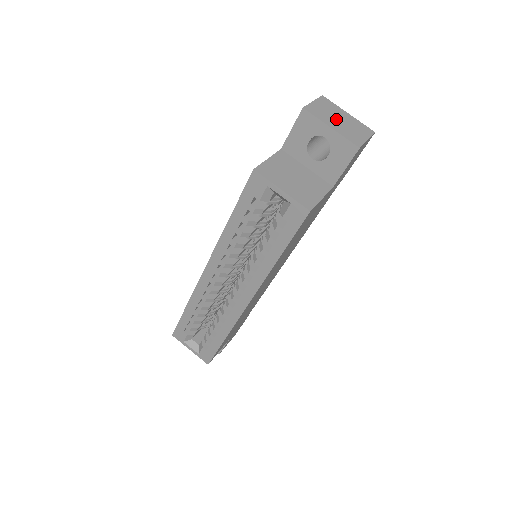
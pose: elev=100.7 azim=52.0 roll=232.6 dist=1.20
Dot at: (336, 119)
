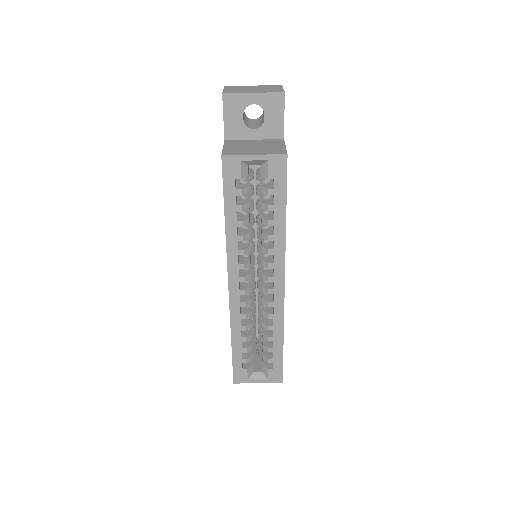
Dot at: (250, 89)
